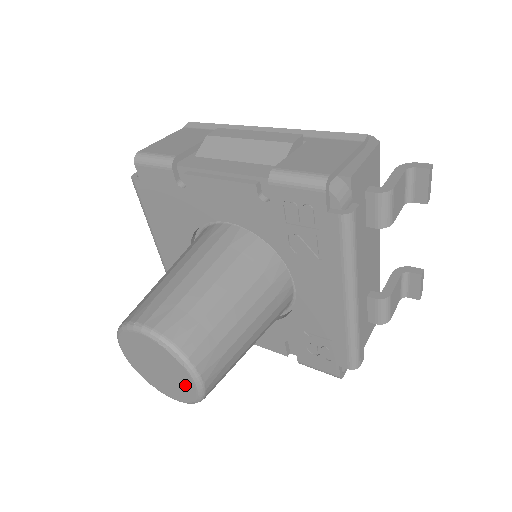
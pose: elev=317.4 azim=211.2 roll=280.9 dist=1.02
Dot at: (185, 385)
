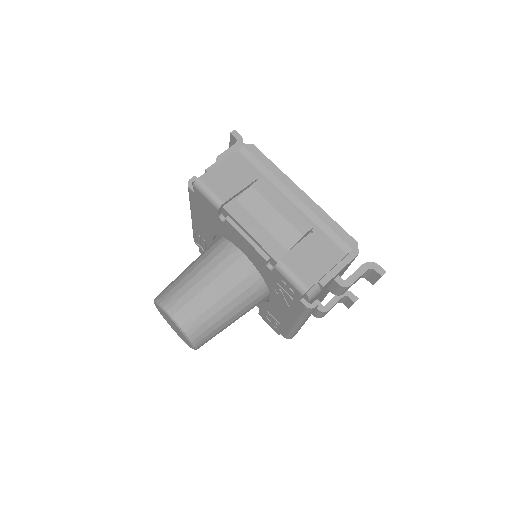
Dot at: (187, 342)
